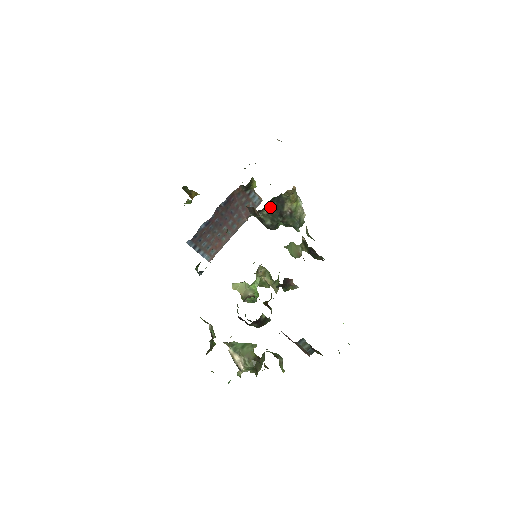
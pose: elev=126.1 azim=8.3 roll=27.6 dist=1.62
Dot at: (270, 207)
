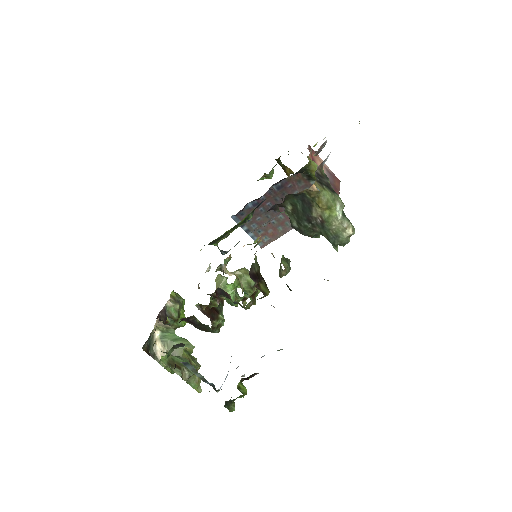
Dot at: (294, 205)
